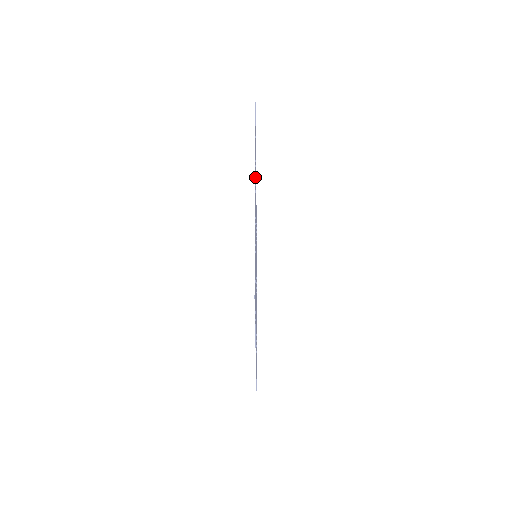
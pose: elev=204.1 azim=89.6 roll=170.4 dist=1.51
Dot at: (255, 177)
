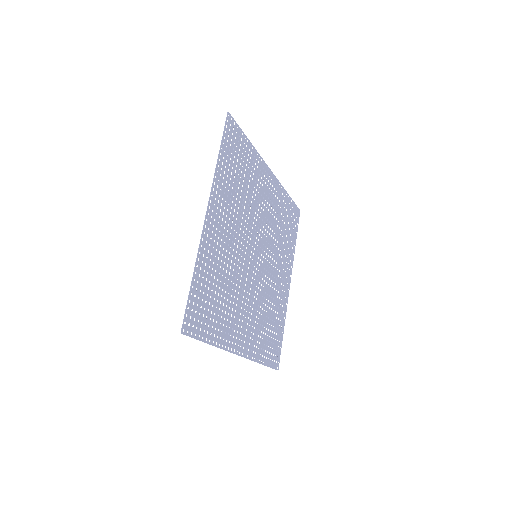
Dot at: (217, 198)
